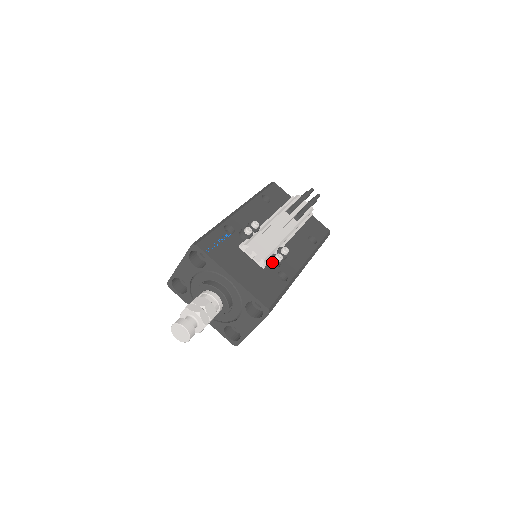
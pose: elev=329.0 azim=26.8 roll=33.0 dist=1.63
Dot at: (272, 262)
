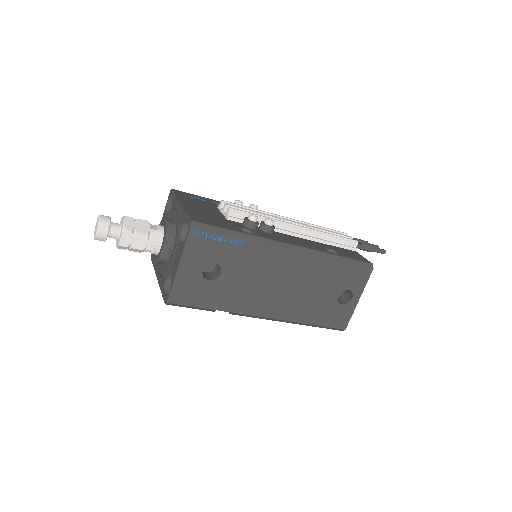
Dot at: (243, 220)
